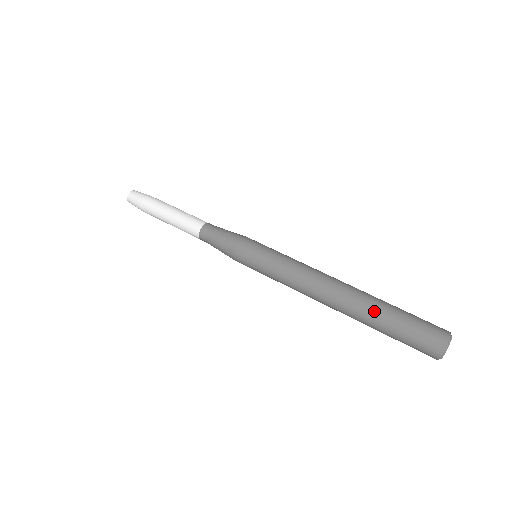
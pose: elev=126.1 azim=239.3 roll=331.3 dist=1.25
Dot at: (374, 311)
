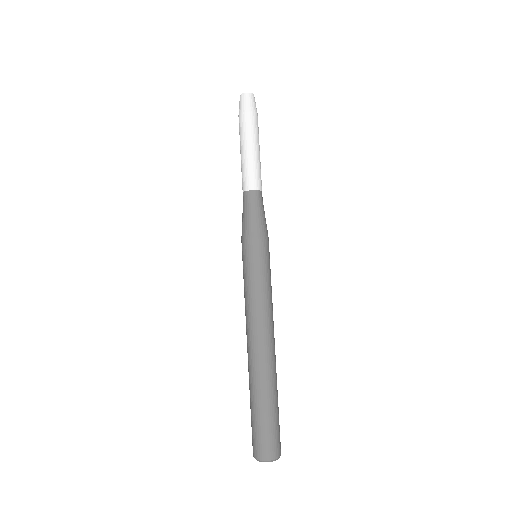
Dot at: (255, 389)
